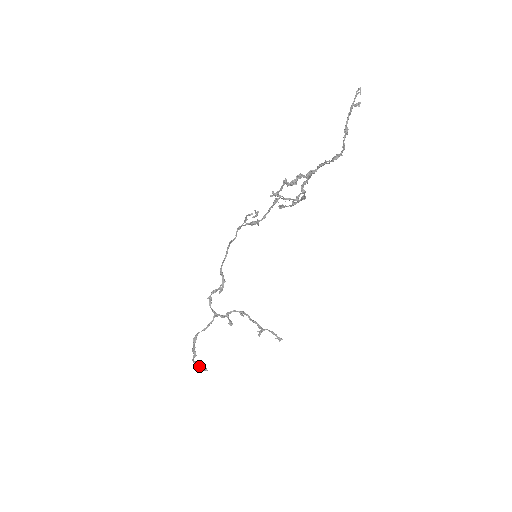
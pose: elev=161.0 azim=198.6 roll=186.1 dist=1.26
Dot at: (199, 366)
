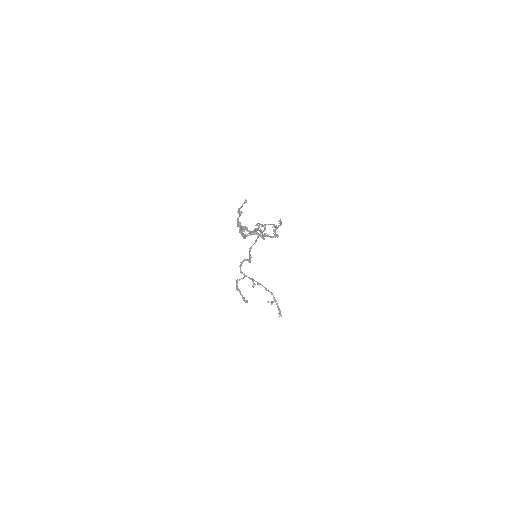
Dot at: (244, 297)
